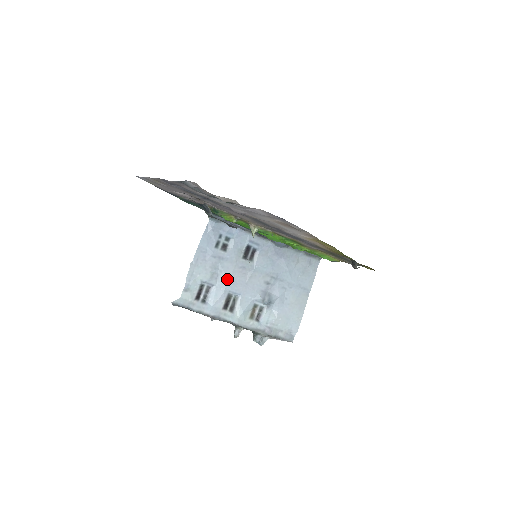
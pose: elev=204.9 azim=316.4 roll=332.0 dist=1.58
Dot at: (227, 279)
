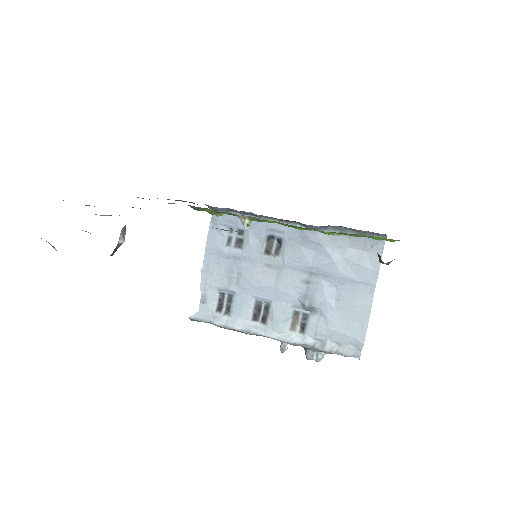
Dot at: (249, 283)
